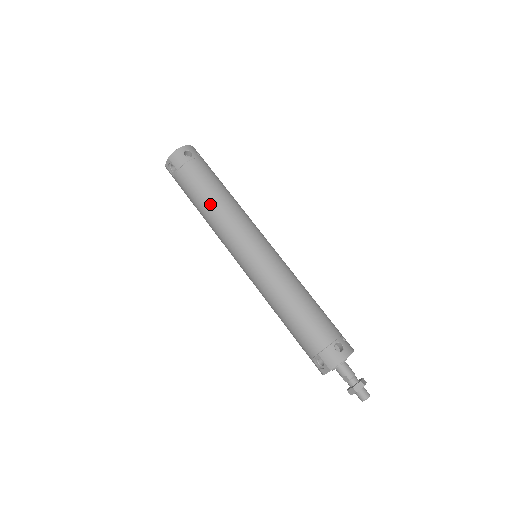
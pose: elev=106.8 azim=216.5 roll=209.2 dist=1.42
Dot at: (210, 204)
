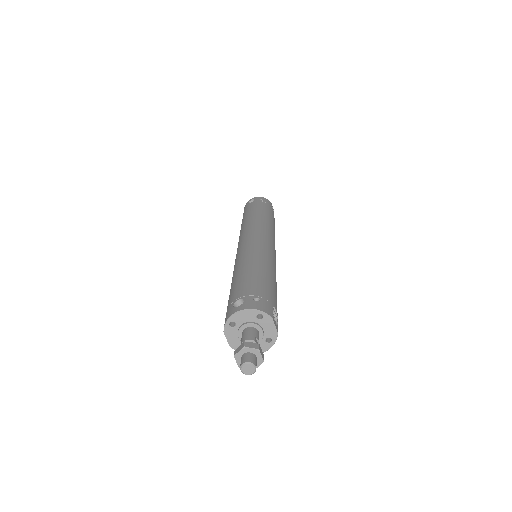
Dot at: (241, 226)
